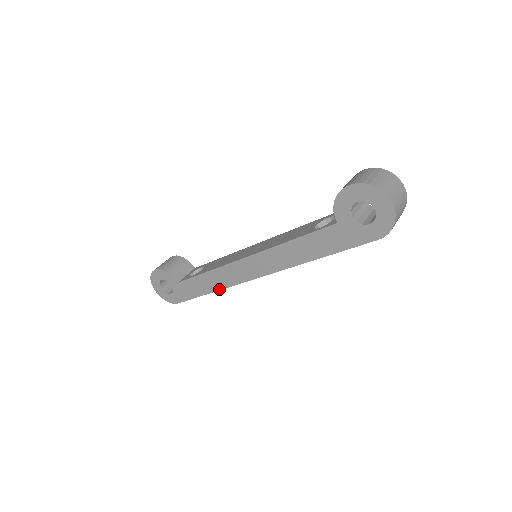
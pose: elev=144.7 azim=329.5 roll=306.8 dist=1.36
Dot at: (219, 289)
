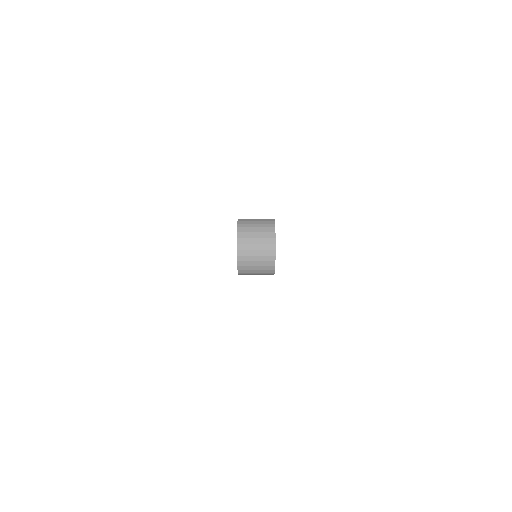
Dot at: occluded
